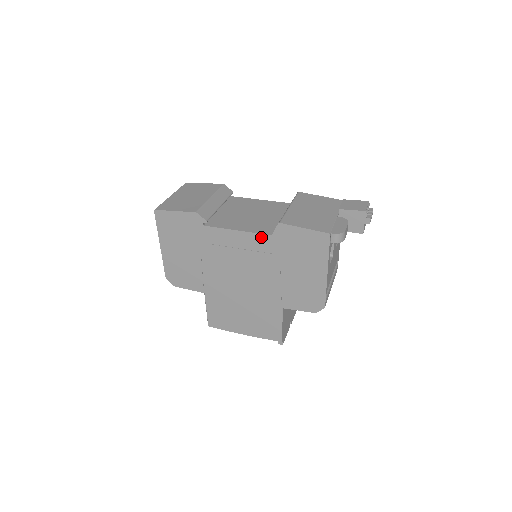
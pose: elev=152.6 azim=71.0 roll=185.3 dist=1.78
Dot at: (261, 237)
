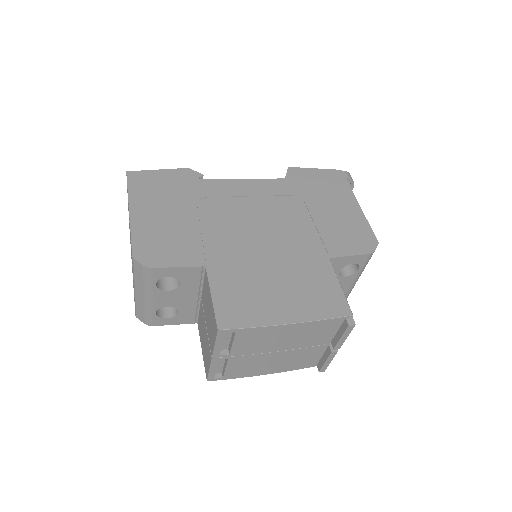
Dot at: (274, 182)
